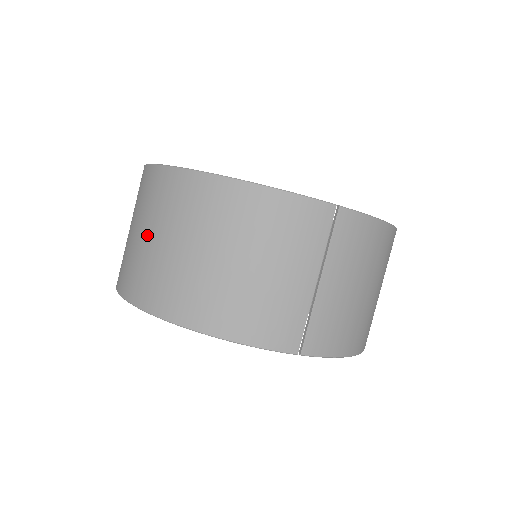
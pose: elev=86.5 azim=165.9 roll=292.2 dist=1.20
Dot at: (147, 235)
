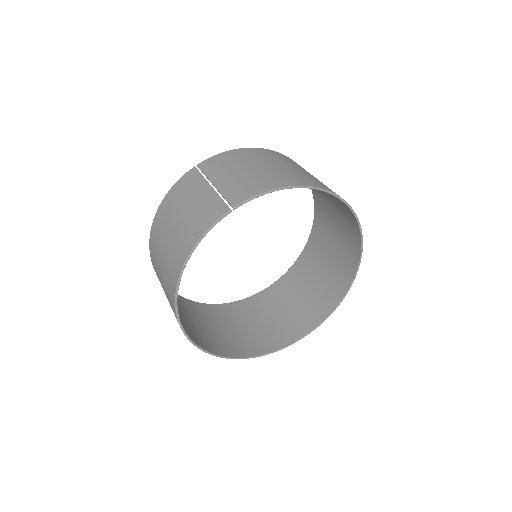
Dot at: (163, 288)
